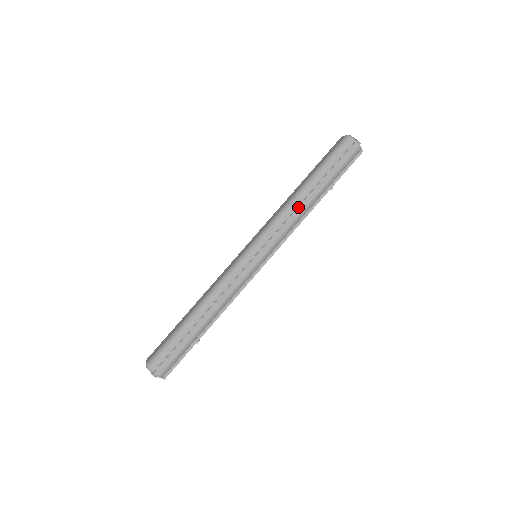
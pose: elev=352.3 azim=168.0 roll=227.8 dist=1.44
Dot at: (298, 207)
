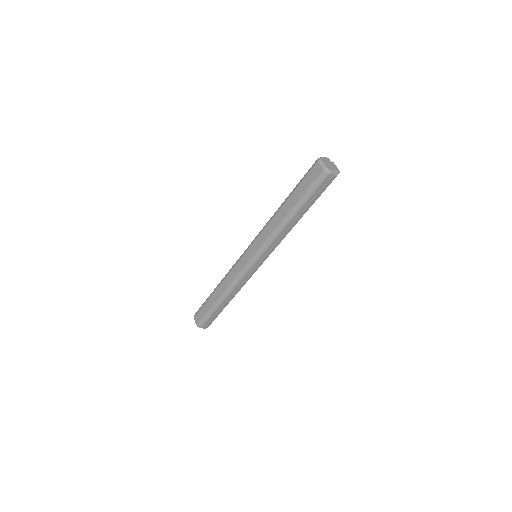
Dot at: (286, 231)
